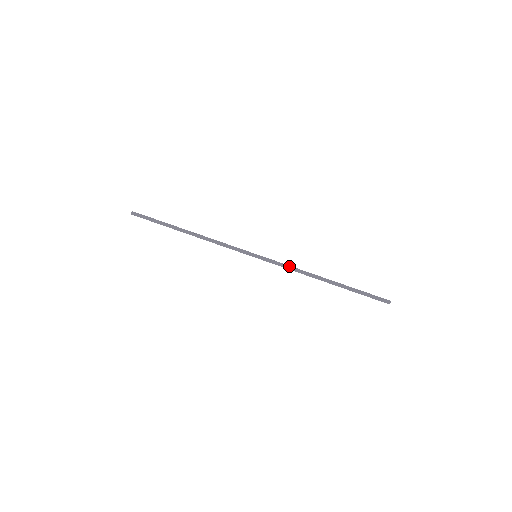
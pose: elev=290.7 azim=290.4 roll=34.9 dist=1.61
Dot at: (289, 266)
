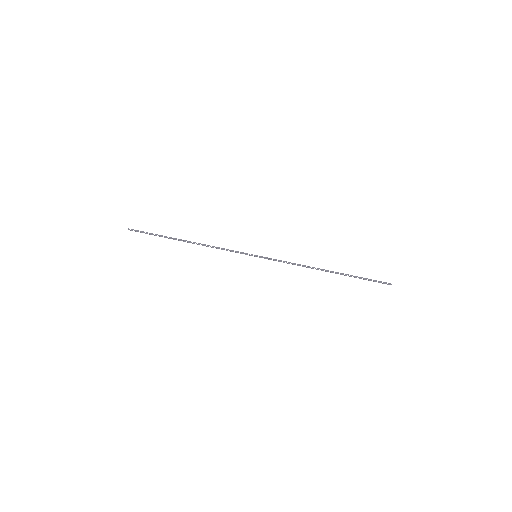
Dot at: (289, 262)
